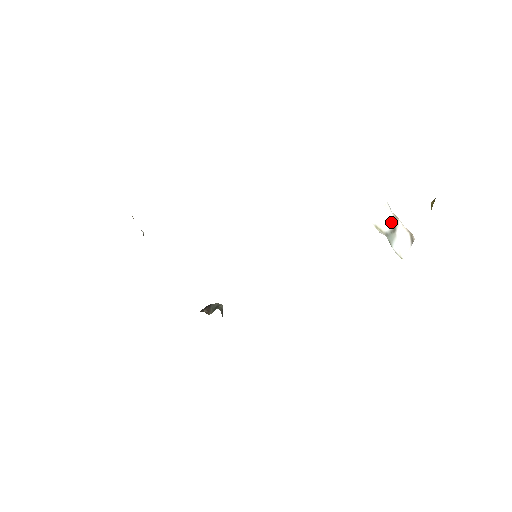
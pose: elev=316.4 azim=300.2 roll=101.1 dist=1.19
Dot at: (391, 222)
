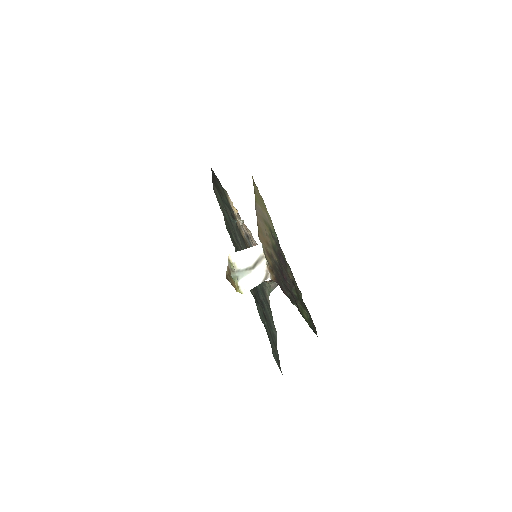
Dot at: (254, 261)
